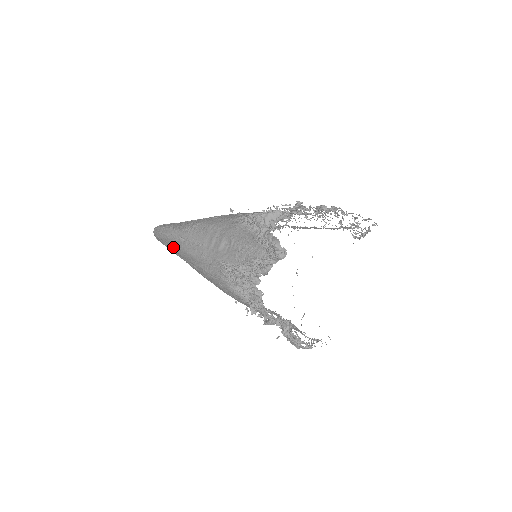
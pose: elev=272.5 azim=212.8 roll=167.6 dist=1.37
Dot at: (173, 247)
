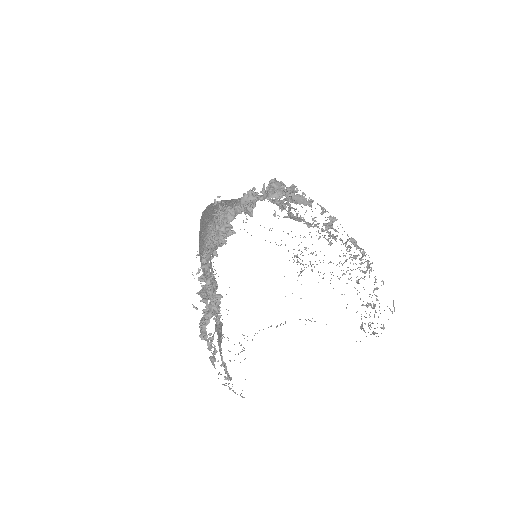
Dot at: occluded
